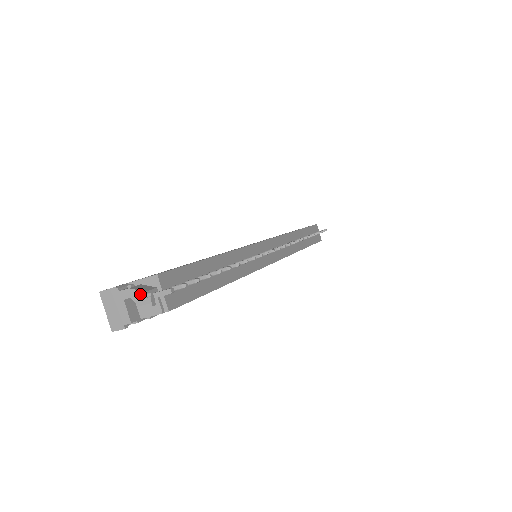
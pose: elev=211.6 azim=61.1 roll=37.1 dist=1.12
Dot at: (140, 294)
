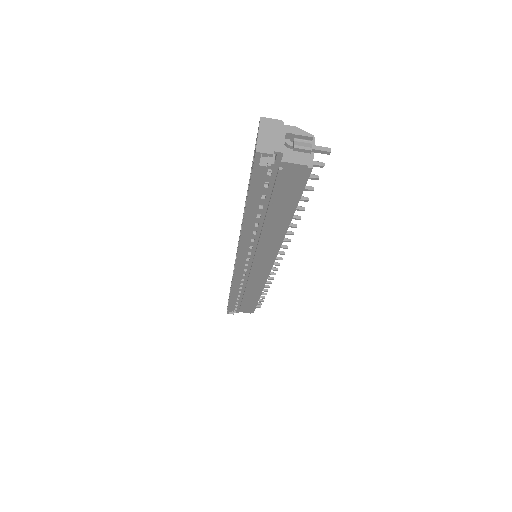
Dot at: (307, 135)
